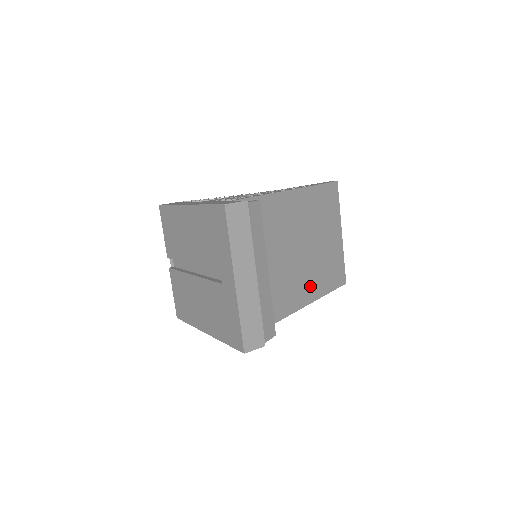
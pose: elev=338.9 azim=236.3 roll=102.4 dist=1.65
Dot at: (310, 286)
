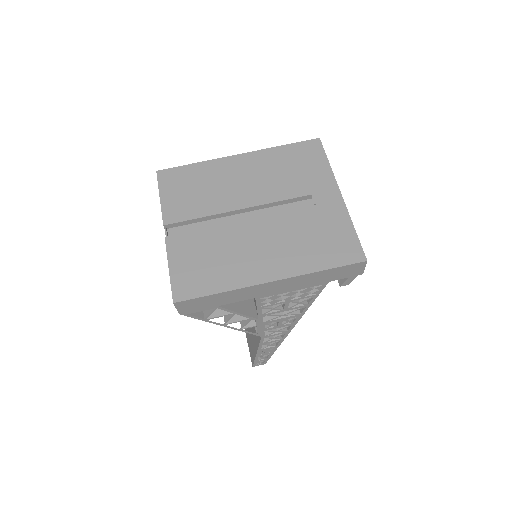
Dot at: occluded
